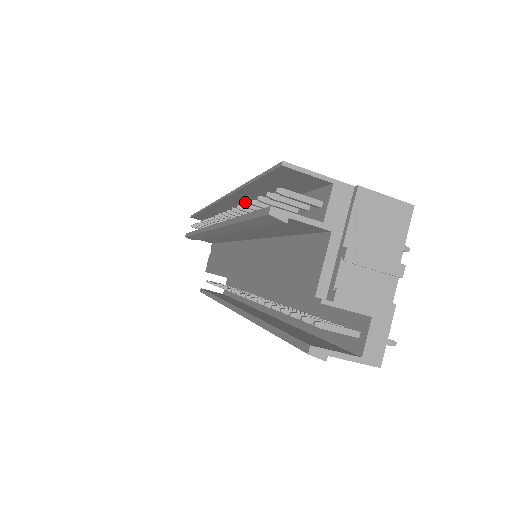
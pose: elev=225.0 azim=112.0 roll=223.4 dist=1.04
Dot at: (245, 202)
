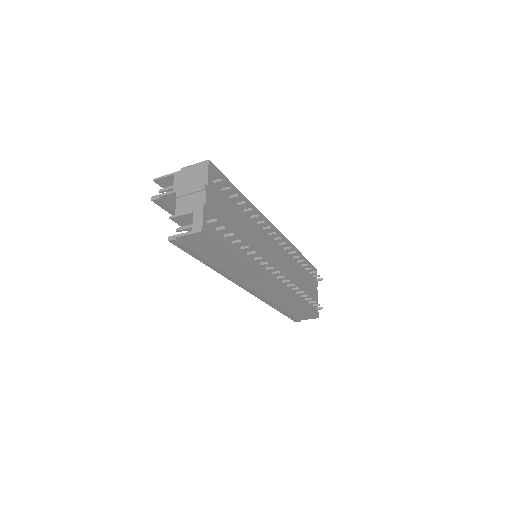
Dot at: occluded
